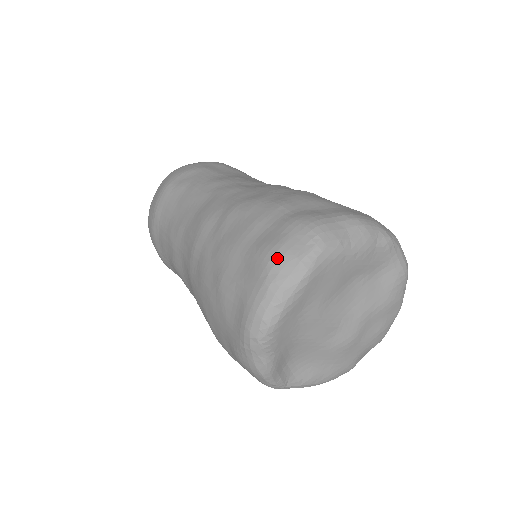
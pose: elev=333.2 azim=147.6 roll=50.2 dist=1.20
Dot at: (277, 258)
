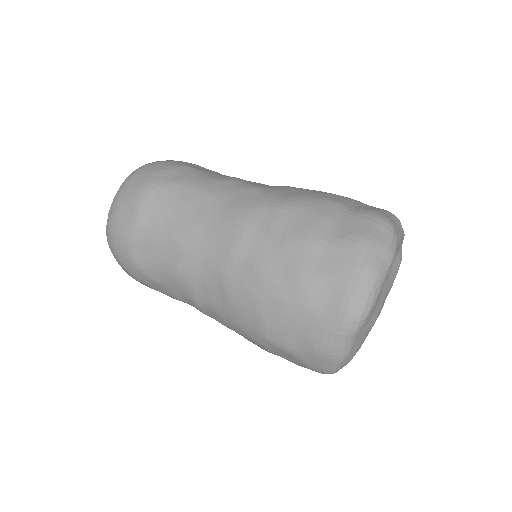
Dot at: (369, 247)
